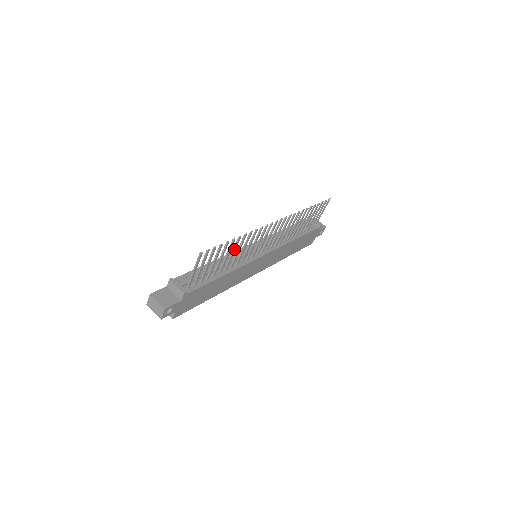
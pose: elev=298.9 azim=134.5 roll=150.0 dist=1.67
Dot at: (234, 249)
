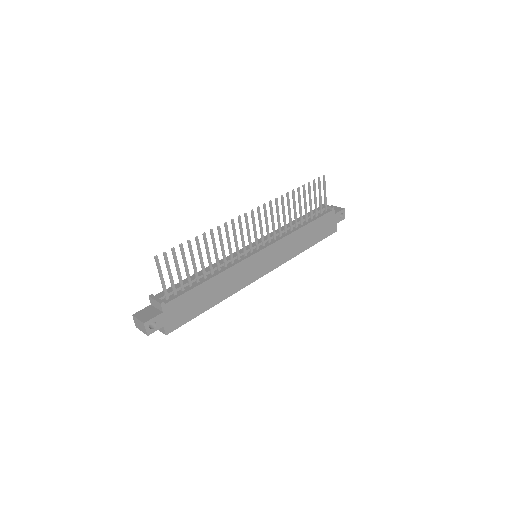
Dot at: (206, 249)
